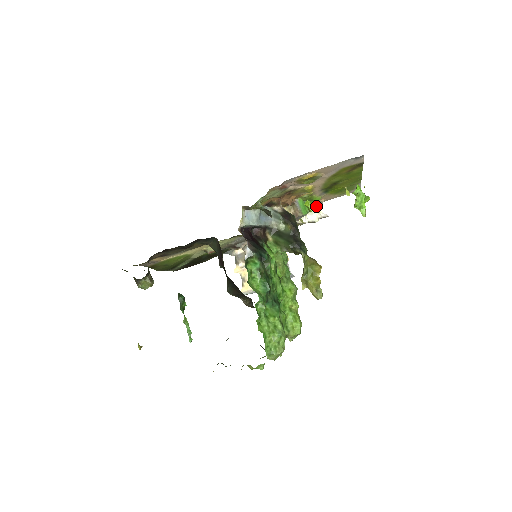
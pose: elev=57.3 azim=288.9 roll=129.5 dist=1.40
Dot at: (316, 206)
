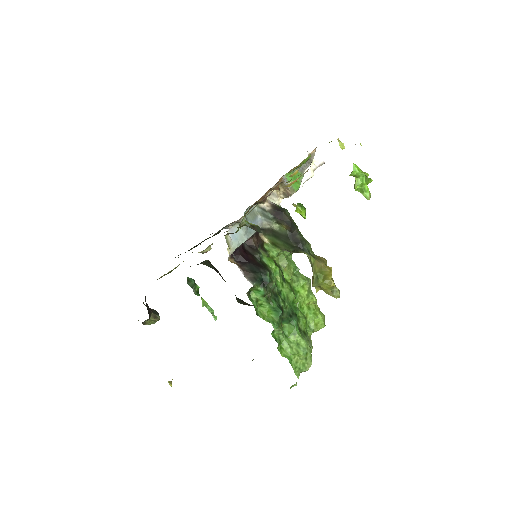
Dot at: (308, 166)
